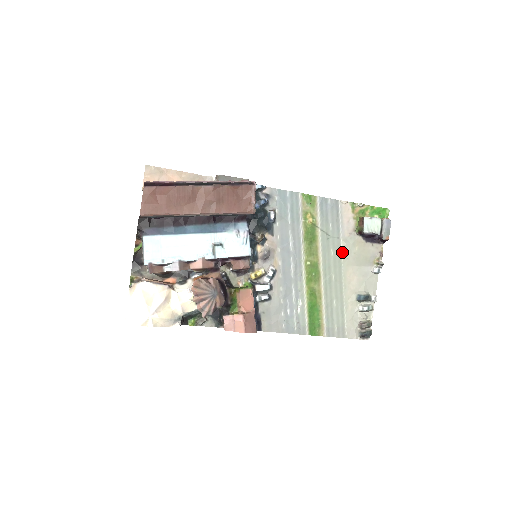
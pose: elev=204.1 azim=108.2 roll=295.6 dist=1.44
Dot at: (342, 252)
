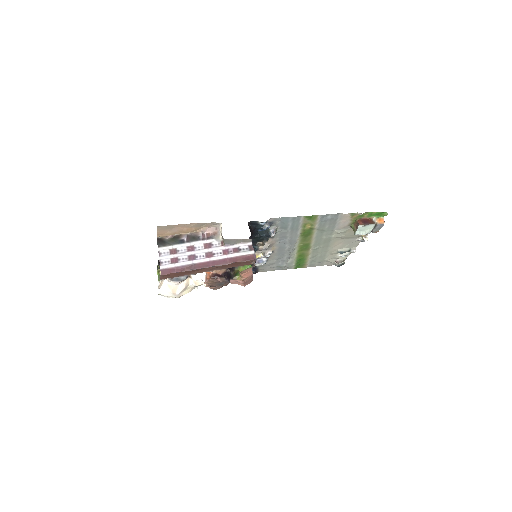
Dot at: (333, 236)
